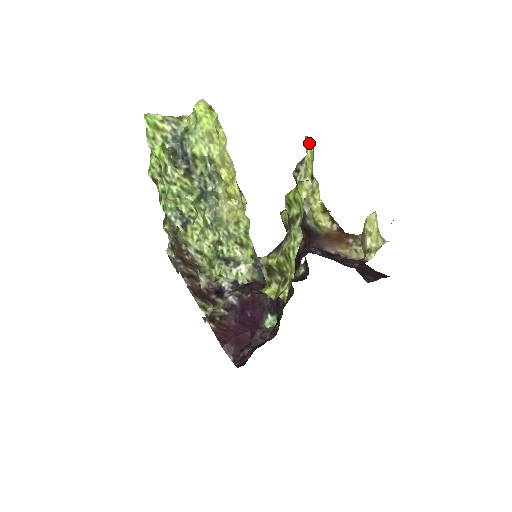
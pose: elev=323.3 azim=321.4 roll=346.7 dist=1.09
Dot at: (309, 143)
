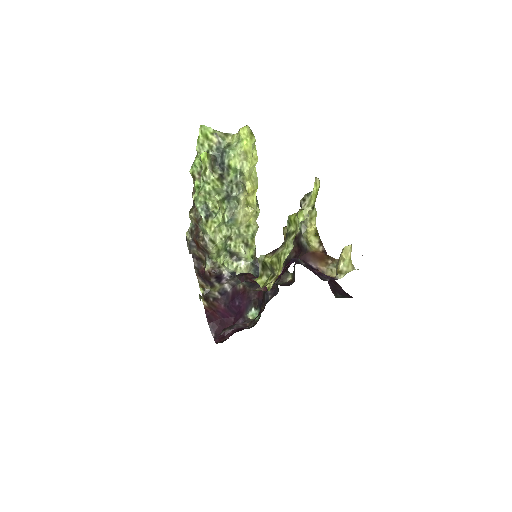
Dot at: (317, 183)
